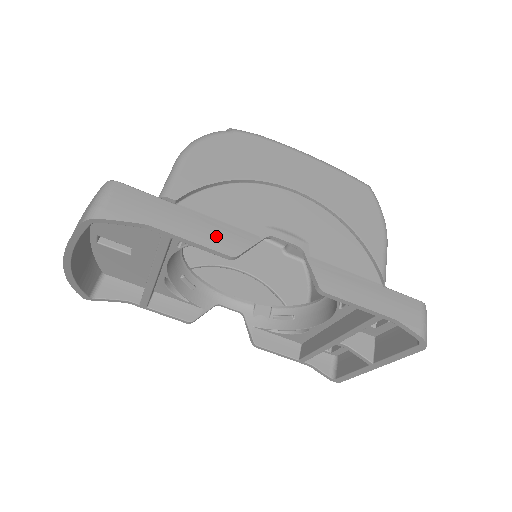
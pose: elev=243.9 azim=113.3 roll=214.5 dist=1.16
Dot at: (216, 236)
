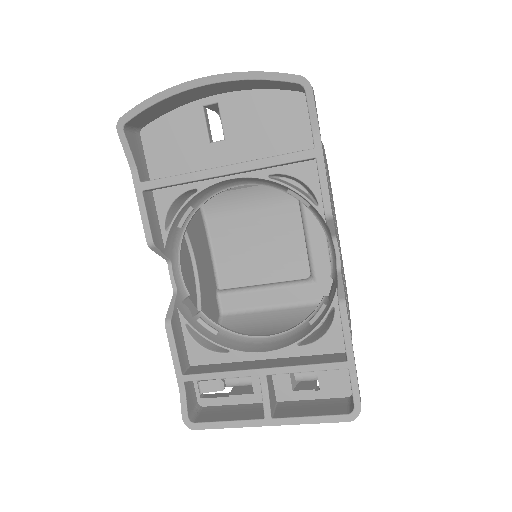
Dot at: occluded
